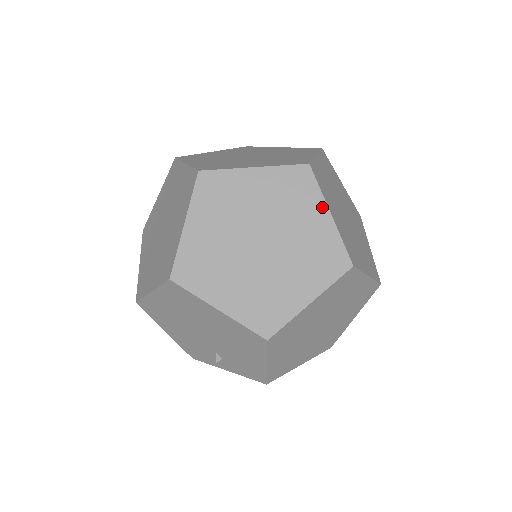
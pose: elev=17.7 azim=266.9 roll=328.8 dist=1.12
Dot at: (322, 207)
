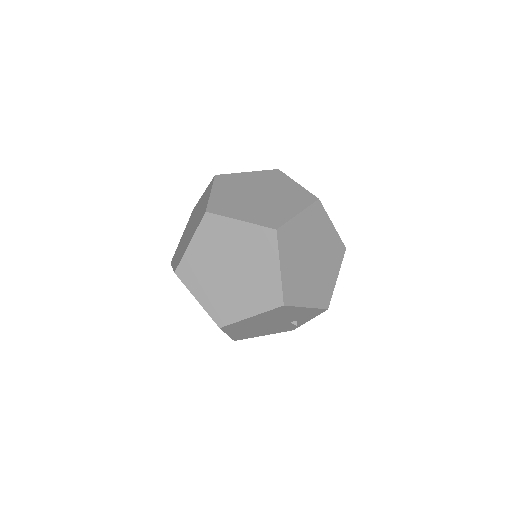
Dot at: (233, 223)
